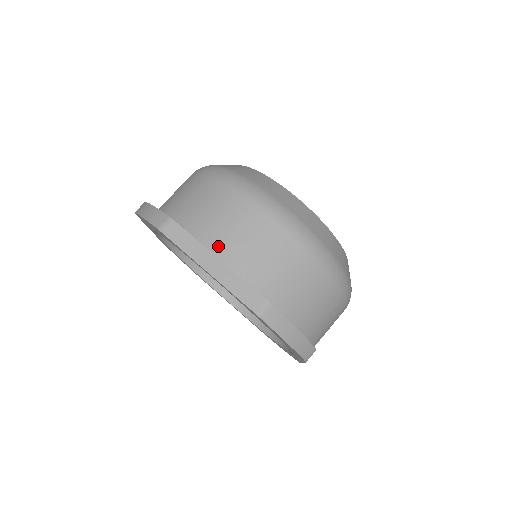
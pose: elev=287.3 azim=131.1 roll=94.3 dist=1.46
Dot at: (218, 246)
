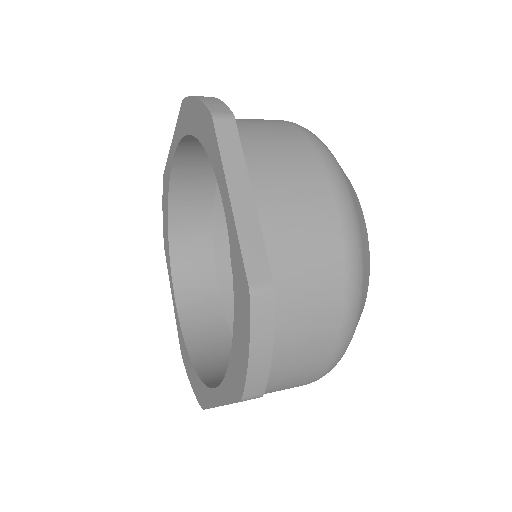
Dot at: (262, 184)
